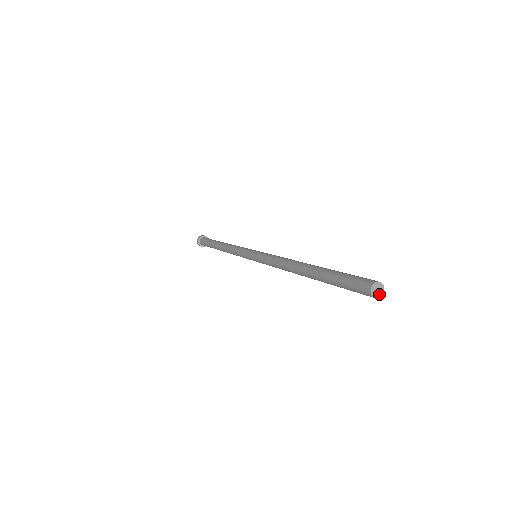
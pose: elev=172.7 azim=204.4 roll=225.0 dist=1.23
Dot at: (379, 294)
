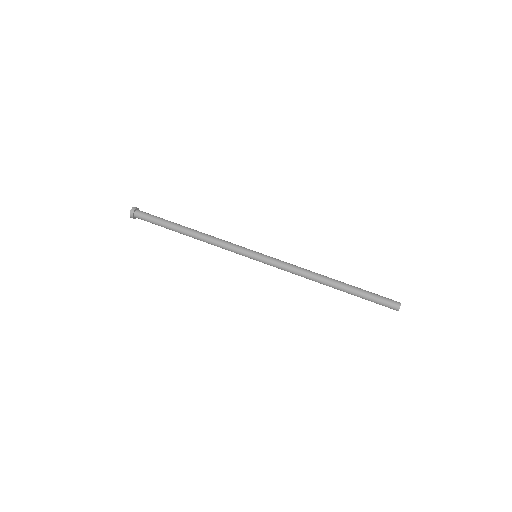
Dot at: occluded
